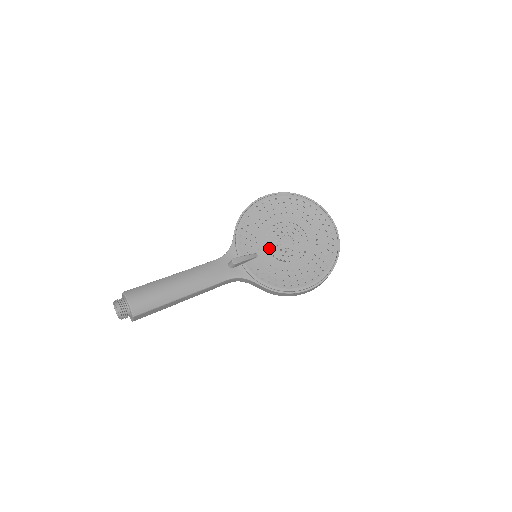
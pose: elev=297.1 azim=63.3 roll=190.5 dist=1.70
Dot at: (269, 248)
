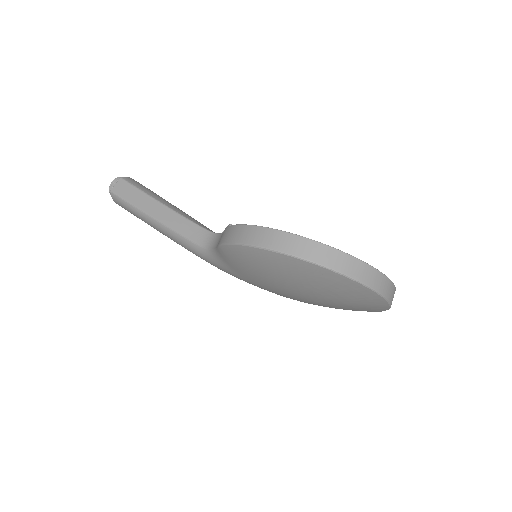
Dot at: occluded
